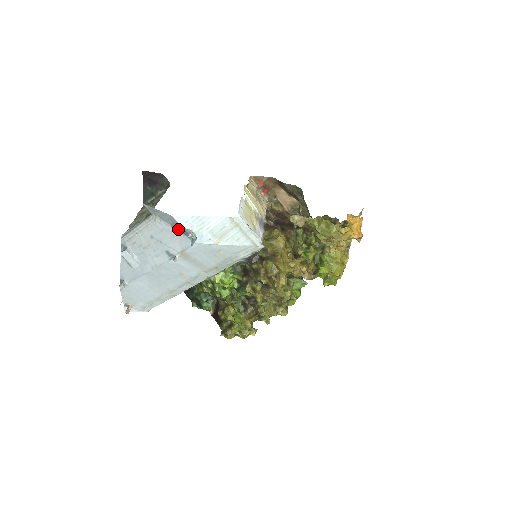
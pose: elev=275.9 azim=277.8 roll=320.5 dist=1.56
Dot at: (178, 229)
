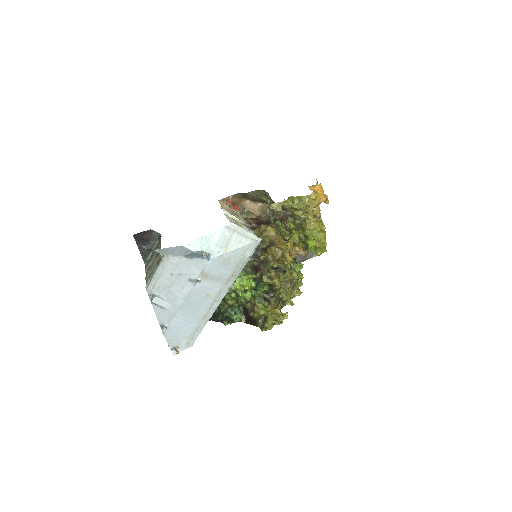
Dot at: (190, 256)
